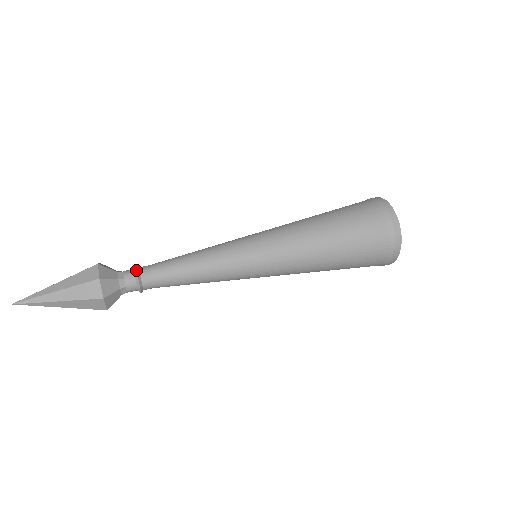
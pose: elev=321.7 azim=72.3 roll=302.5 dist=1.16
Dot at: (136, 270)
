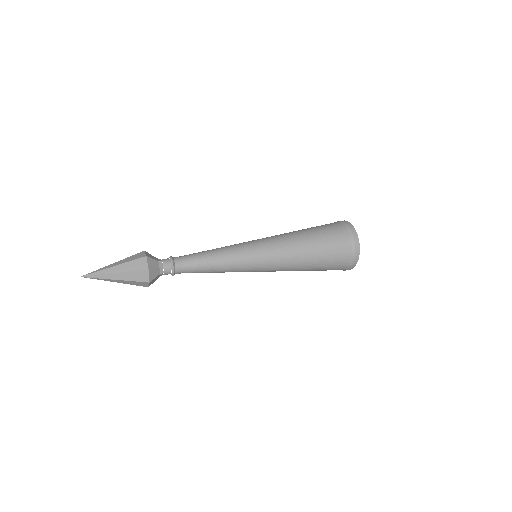
Dot at: (173, 262)
